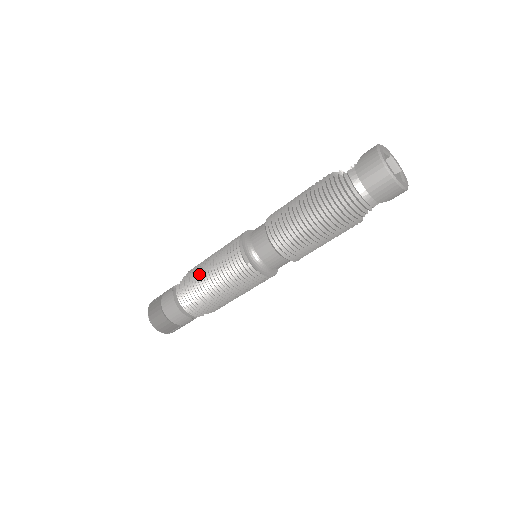
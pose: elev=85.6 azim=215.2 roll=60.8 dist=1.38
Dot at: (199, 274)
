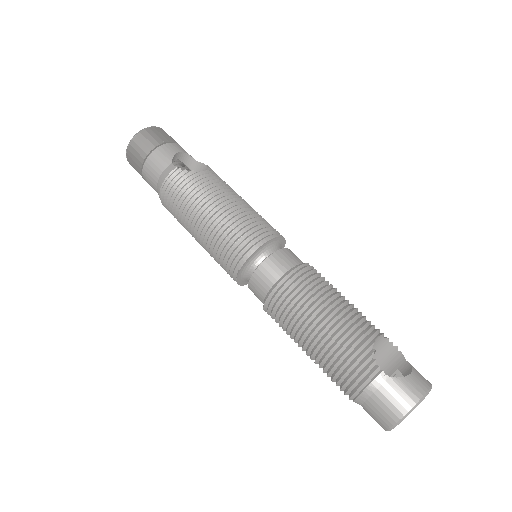
Dot at: (203, 198)
